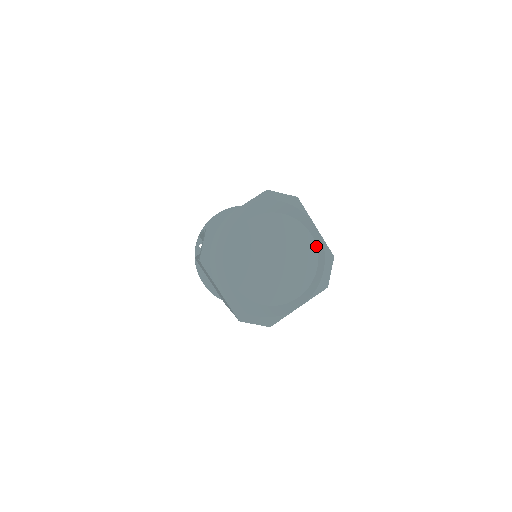
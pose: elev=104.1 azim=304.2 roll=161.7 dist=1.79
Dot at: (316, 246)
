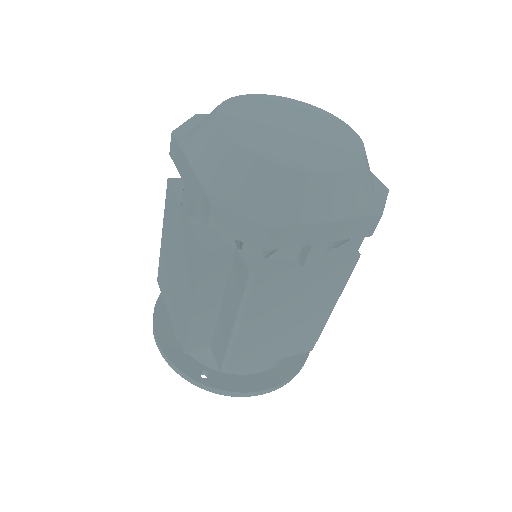
Dot at: (361, 139)
